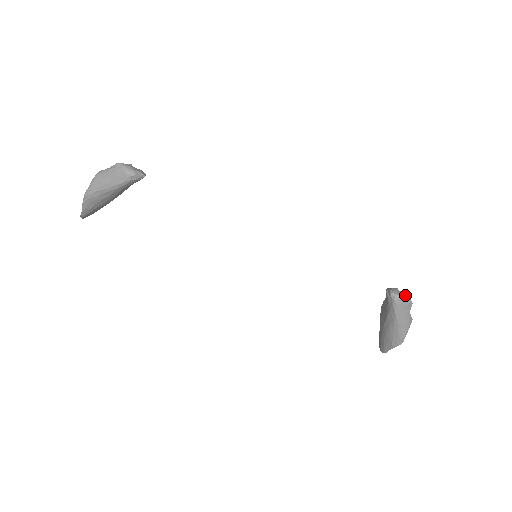
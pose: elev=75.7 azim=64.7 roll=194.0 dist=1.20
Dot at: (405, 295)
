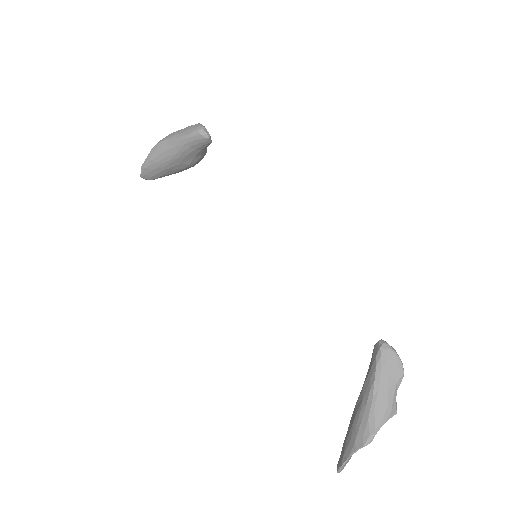
Dot at: occluded
